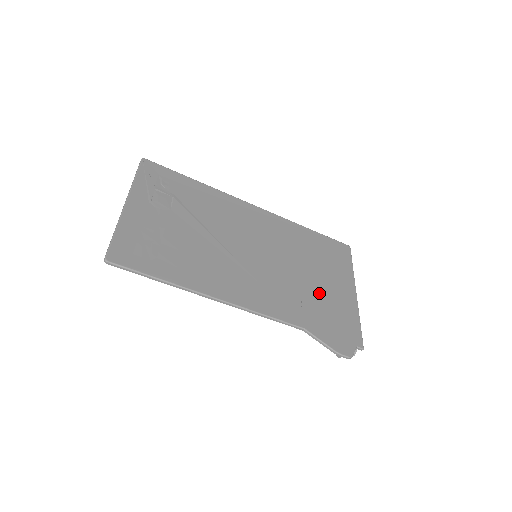
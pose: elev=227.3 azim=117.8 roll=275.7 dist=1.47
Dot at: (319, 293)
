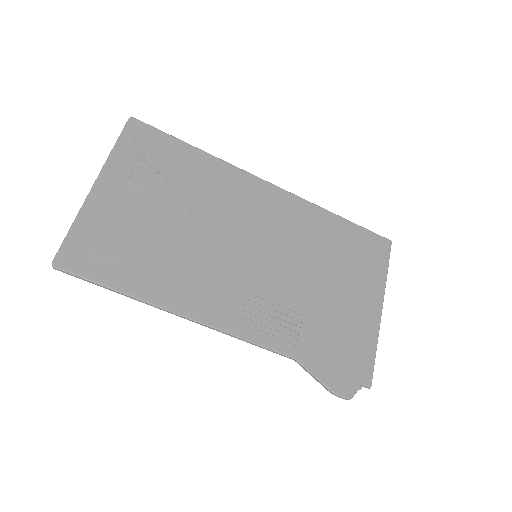
Dot at: (329, 309)
